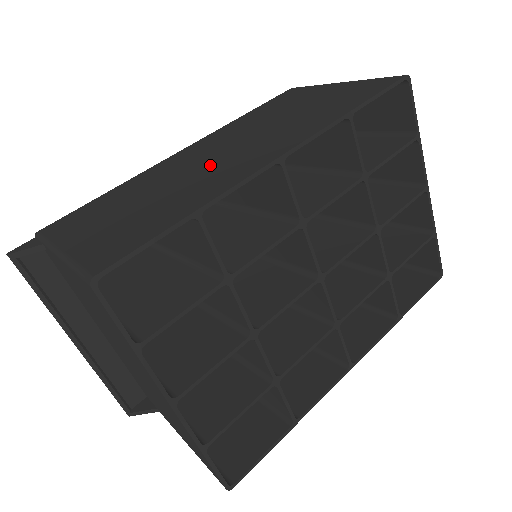
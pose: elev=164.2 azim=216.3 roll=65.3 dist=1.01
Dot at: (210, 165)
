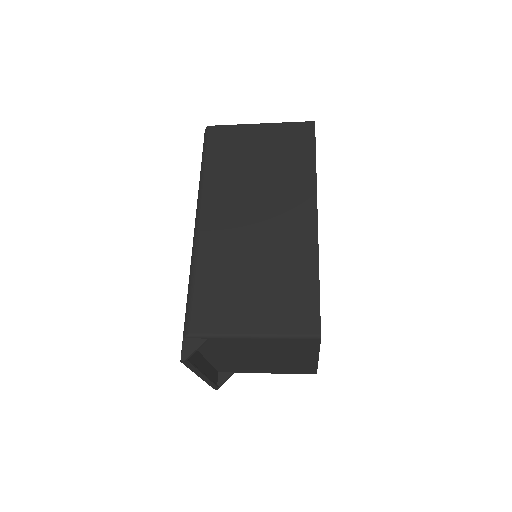
Dot at: (266, 232)
